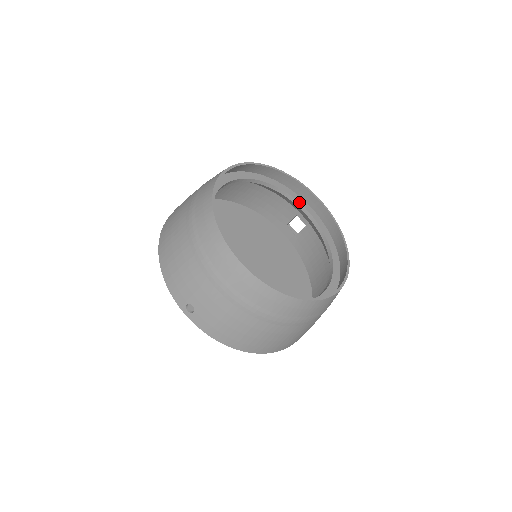
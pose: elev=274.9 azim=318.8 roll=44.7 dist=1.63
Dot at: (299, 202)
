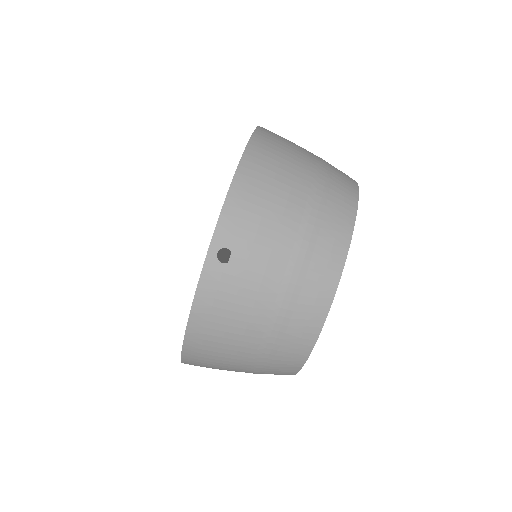
Dot at: occluded
